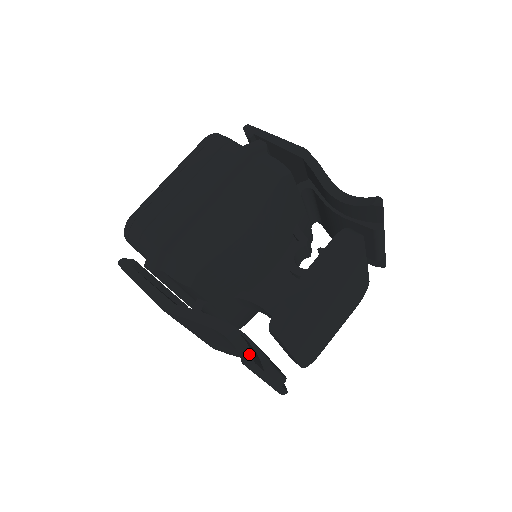
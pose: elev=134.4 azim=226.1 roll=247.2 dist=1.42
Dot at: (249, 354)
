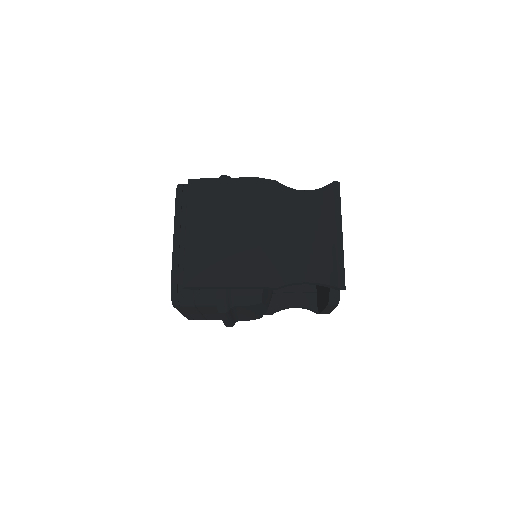
Dot at: occluded
